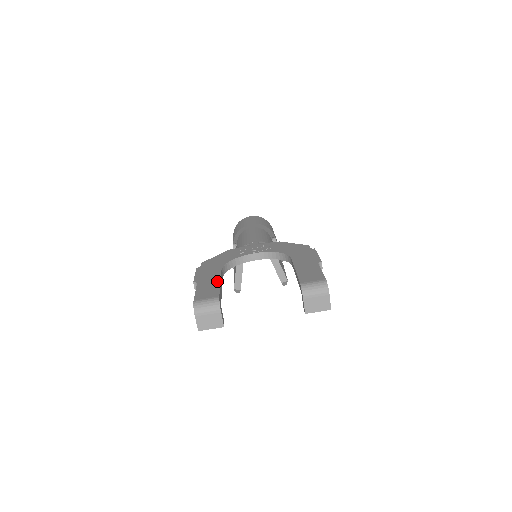
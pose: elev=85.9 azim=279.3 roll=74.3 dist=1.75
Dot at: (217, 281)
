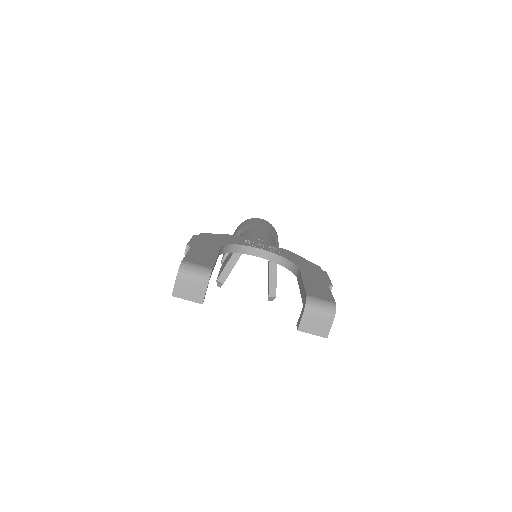
Dot at: (214, 254)
